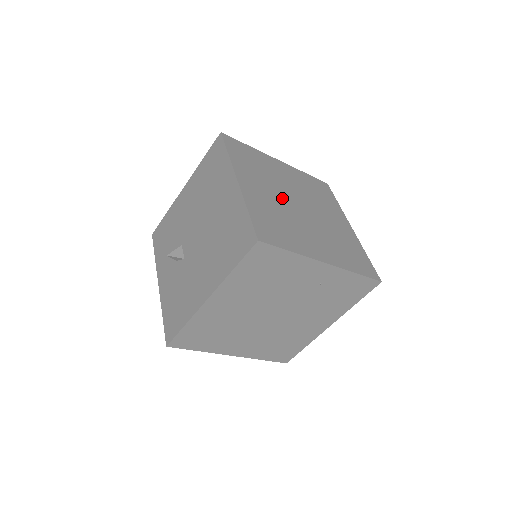
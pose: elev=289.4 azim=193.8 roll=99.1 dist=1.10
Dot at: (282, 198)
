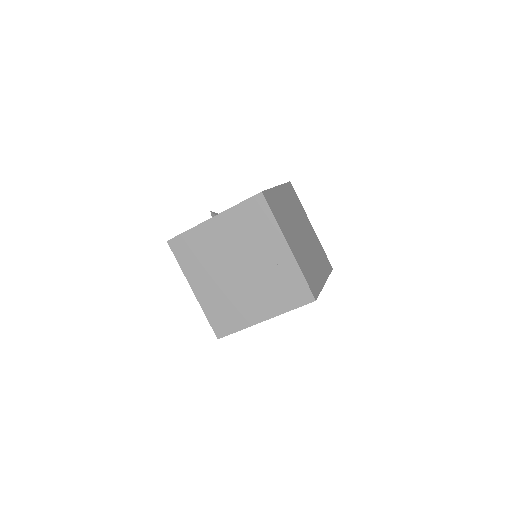
Dot at: (295, 220)
